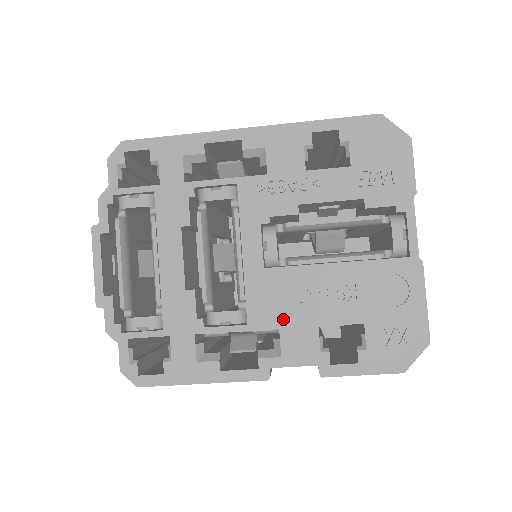
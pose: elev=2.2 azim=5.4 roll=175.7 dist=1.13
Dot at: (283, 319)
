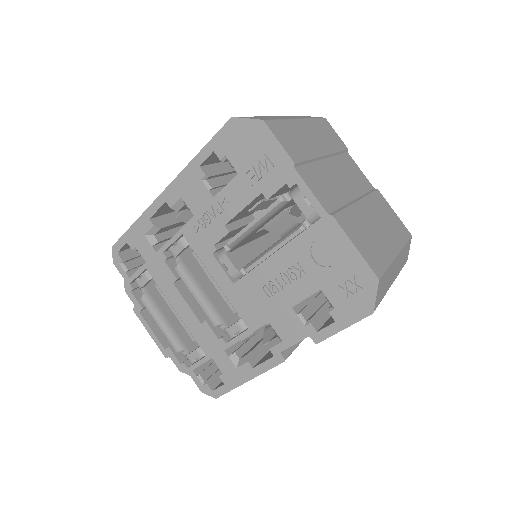
Dot at: (267, 314)
